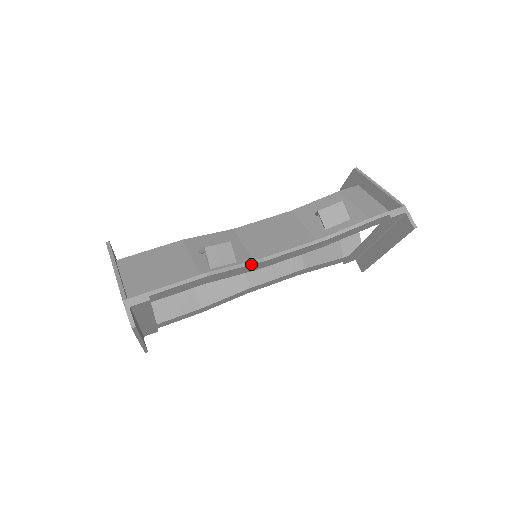
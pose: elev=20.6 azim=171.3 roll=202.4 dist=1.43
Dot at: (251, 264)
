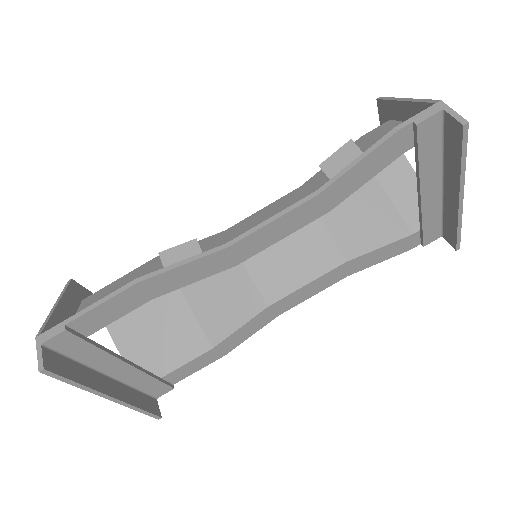
Dot at: (206, 255)
